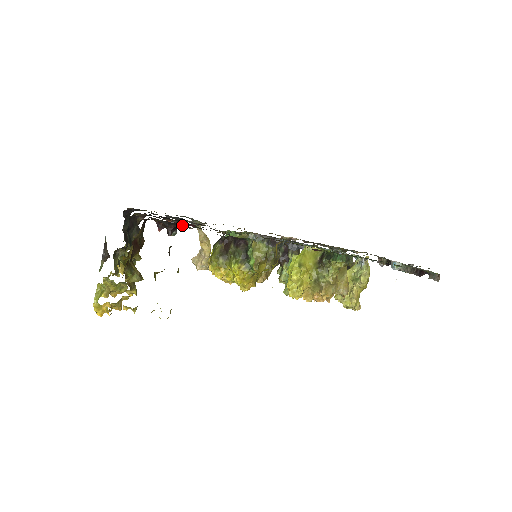
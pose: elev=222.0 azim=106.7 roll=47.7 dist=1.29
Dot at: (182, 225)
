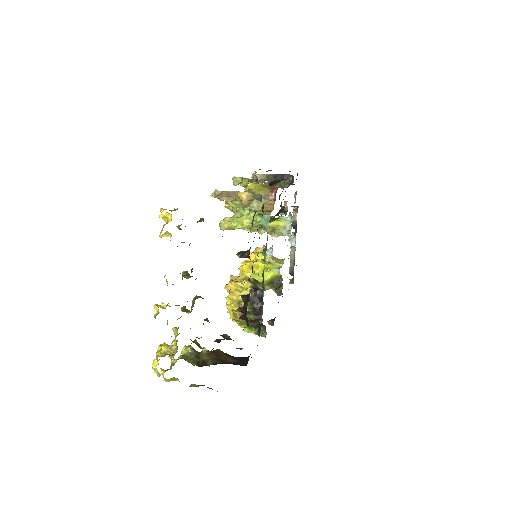
Dot at: occluded
